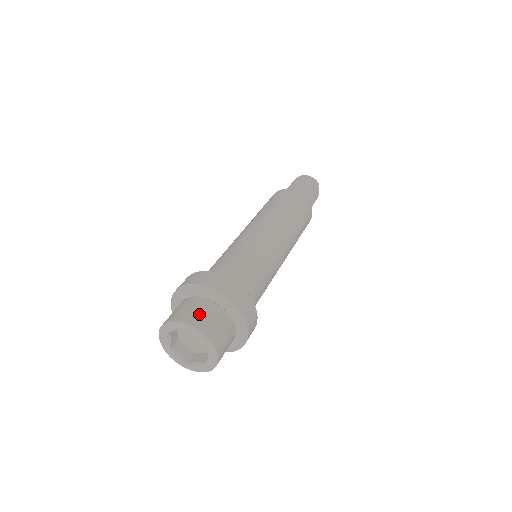
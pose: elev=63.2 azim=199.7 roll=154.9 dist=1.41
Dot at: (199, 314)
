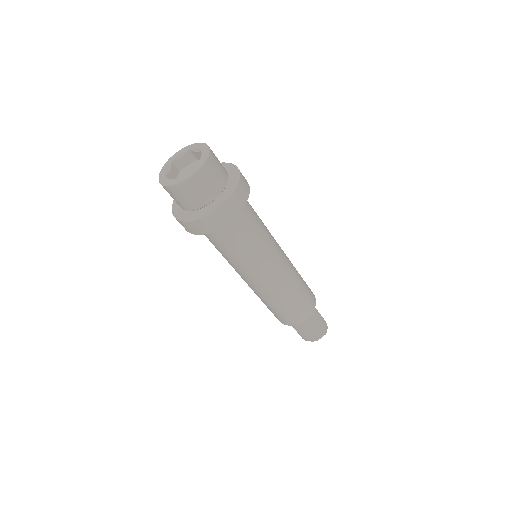
Dot at: occluded
